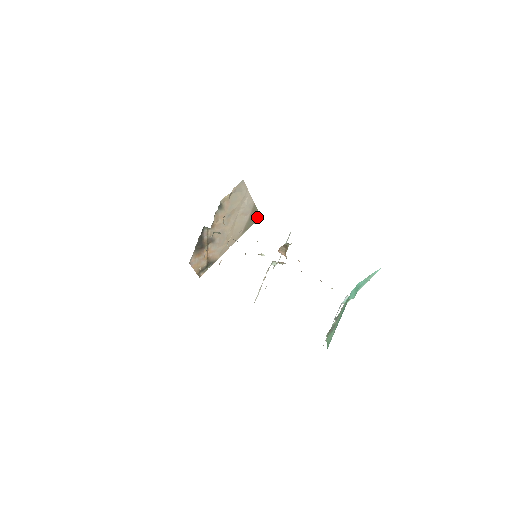
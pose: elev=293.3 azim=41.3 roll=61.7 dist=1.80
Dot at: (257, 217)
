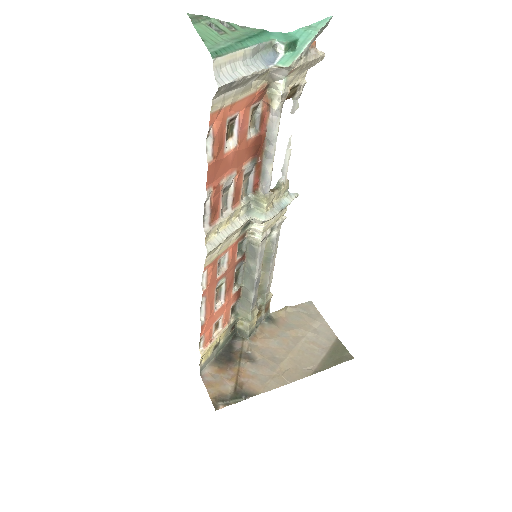
Dot at: (345, 357)
